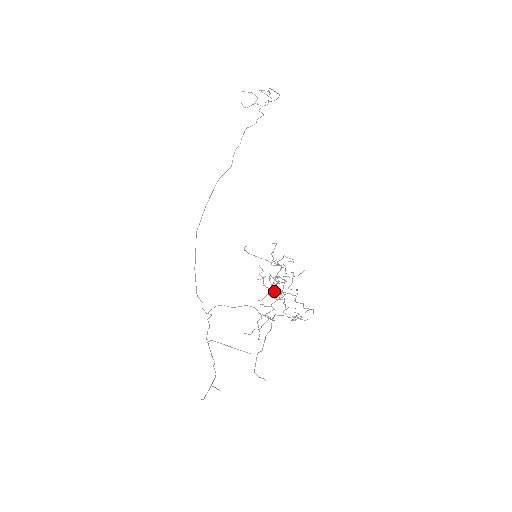
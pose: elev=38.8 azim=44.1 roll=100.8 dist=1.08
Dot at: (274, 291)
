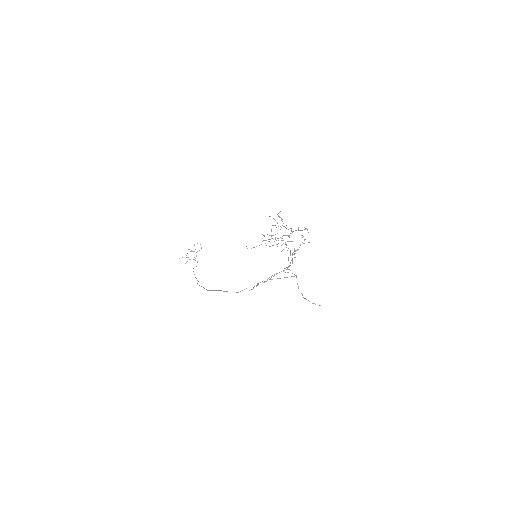
Dot at: occluded
